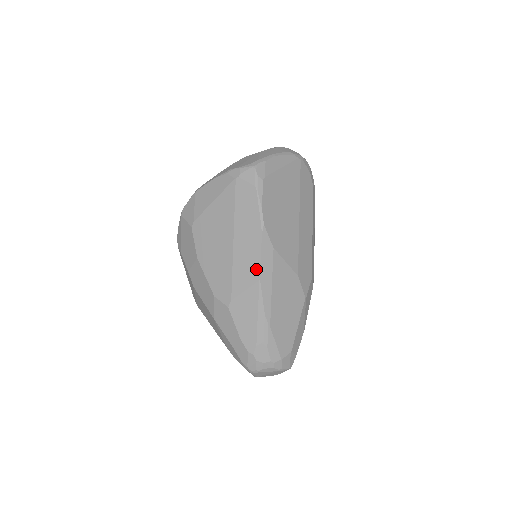
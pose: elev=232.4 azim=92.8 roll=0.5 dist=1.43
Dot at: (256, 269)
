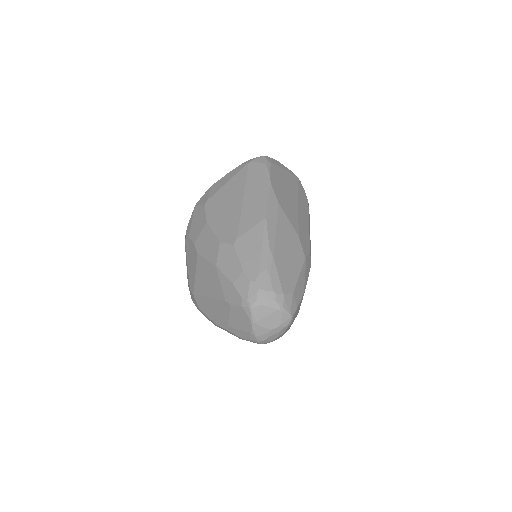
Dot at: (263, 211)
